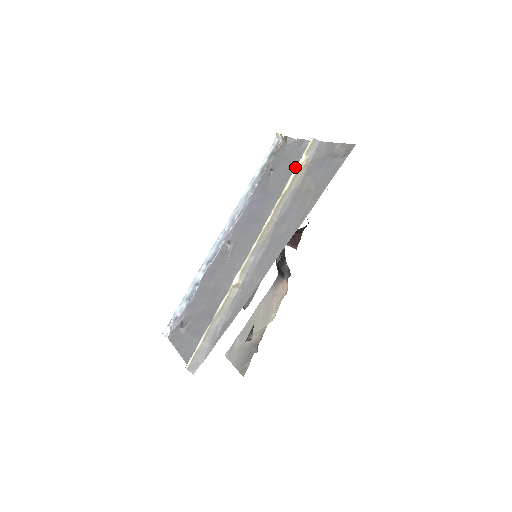
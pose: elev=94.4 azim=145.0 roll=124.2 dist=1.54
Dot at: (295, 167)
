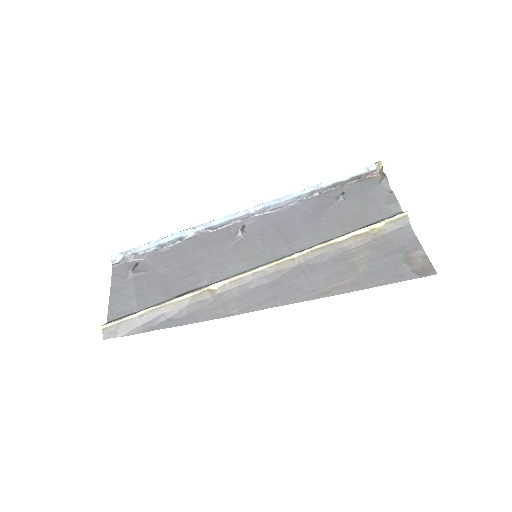
Dot at: (365, 222)
